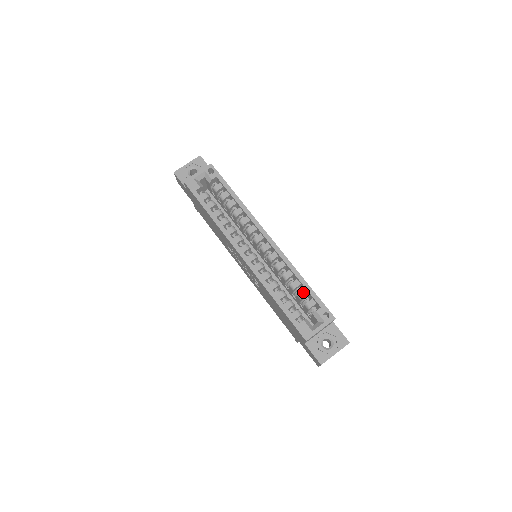
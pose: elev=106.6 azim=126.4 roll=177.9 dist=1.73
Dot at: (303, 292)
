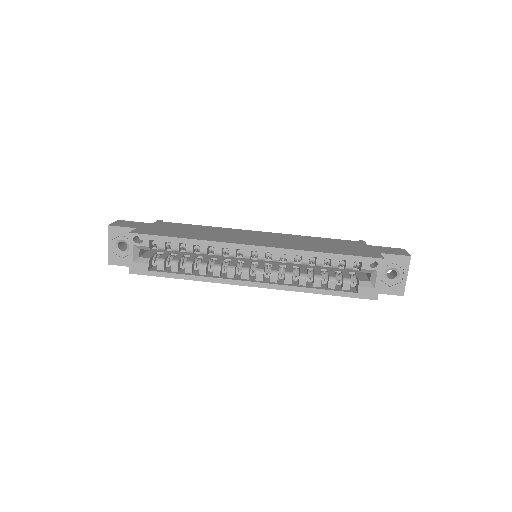
Dot at: (333, 262)
